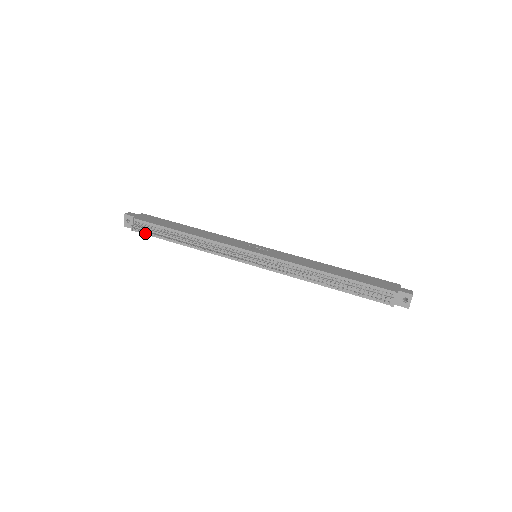
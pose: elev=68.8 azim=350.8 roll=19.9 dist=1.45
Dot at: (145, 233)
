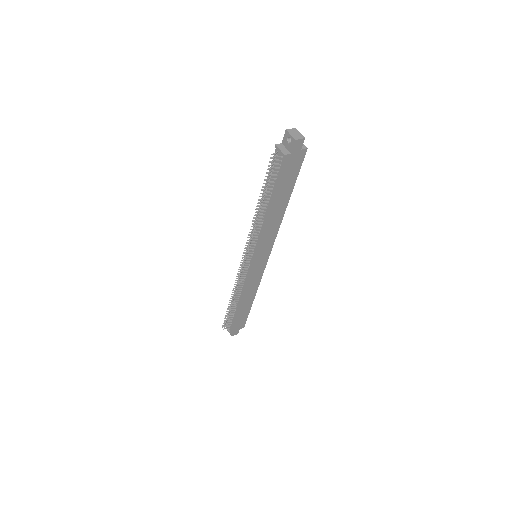
Dot at: (232, 325)
